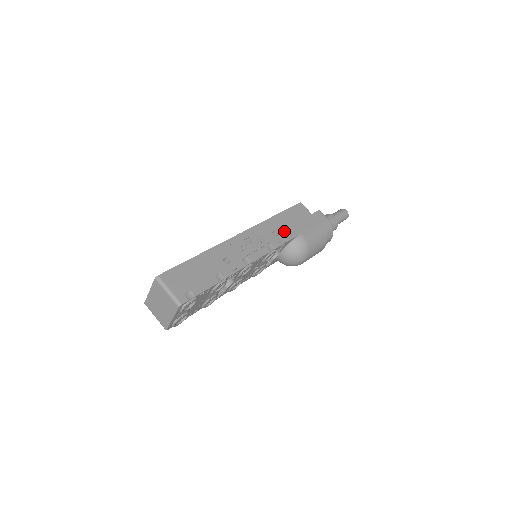
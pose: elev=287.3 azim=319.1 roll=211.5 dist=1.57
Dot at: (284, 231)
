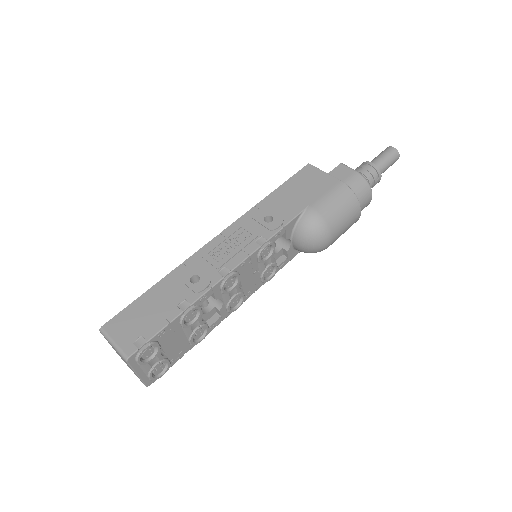
Dot at: (282, 211)
